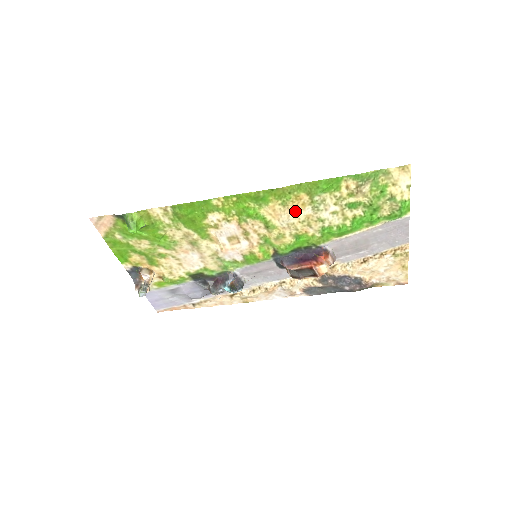
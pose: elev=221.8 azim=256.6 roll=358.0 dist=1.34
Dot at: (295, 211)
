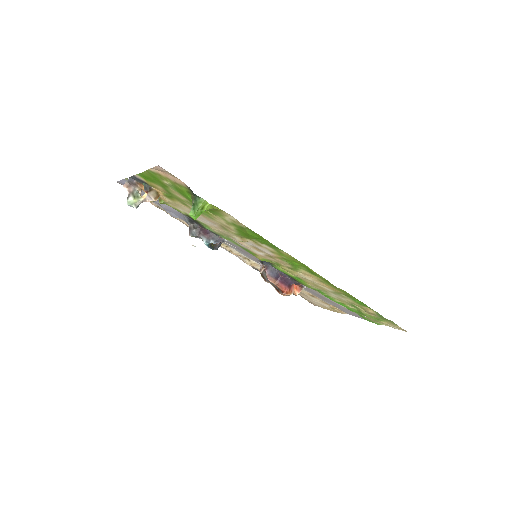
Dot at: (321, 284)
